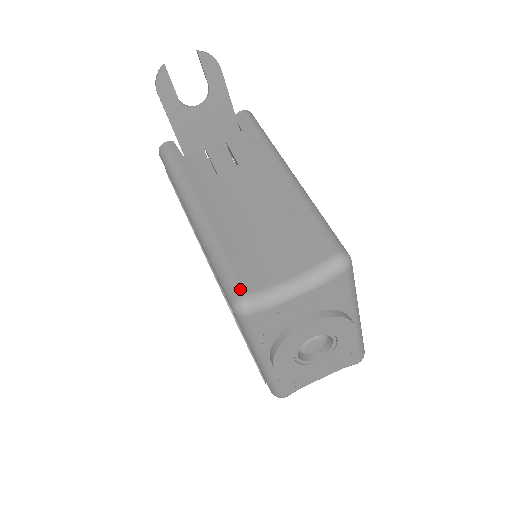
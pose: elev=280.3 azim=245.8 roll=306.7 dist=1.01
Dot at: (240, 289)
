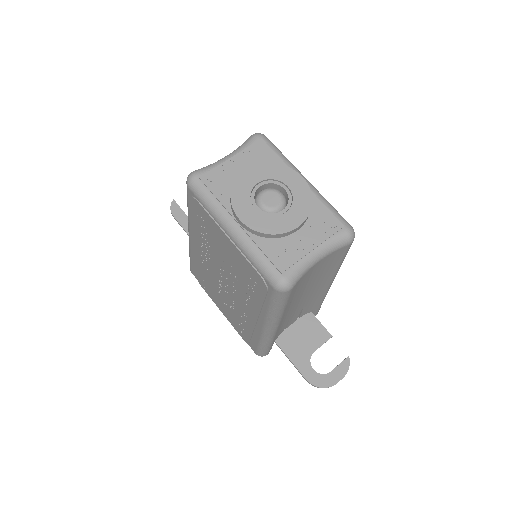
Dot at: occluded
